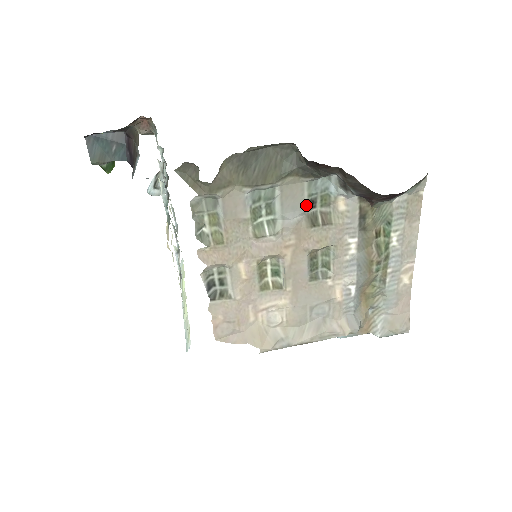
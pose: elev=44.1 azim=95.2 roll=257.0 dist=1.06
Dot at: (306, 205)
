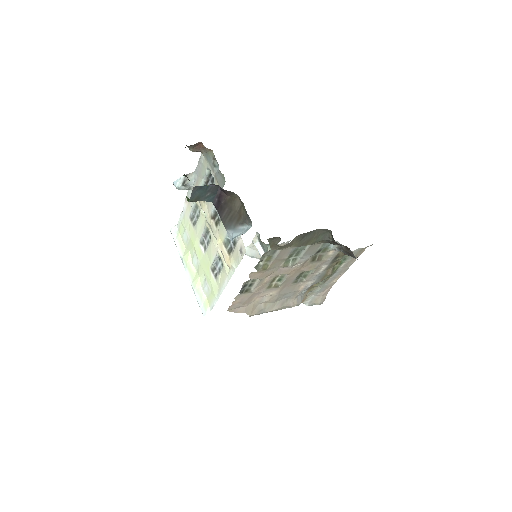
Dot at: (315, 252)
